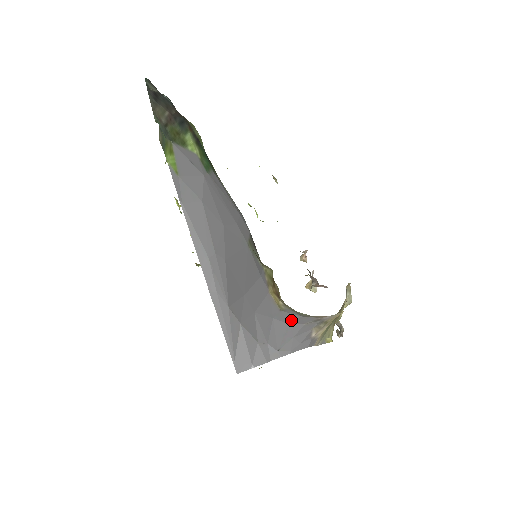
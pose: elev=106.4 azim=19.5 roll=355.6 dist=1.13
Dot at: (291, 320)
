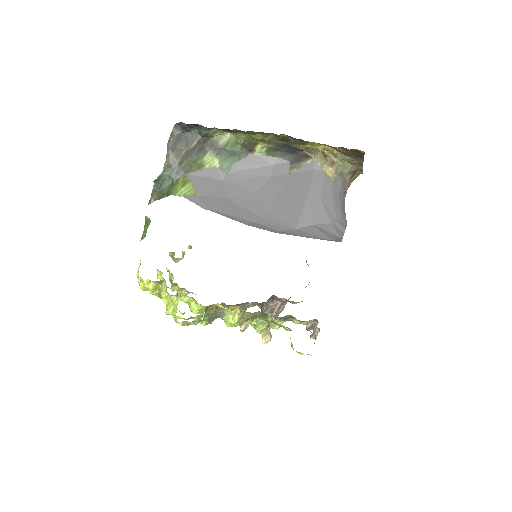
Dot at: (339, 189)
